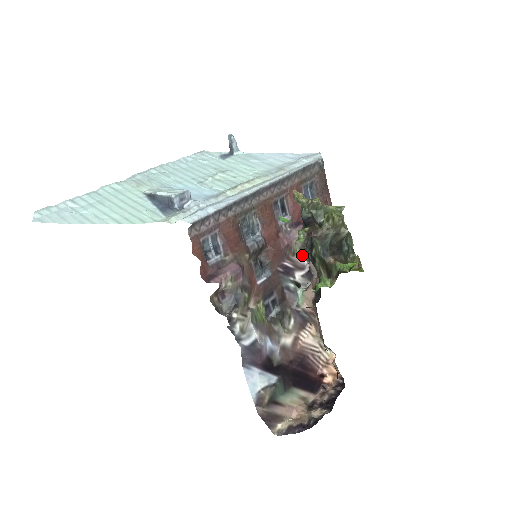
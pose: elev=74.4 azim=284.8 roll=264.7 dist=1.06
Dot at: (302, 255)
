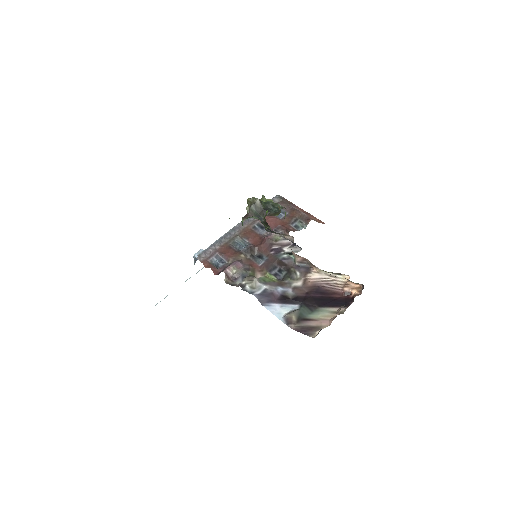
Dot at: (284, 239)
